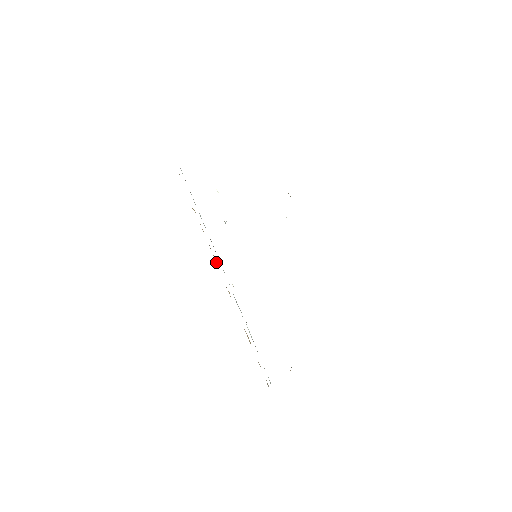
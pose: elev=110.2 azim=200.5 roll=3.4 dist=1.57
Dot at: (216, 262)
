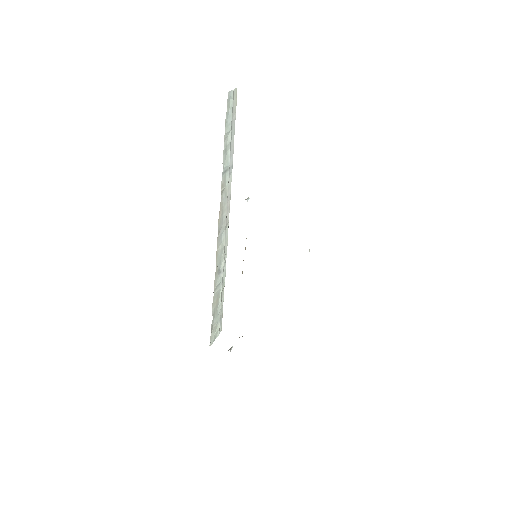
Dot at: (226, 219)
